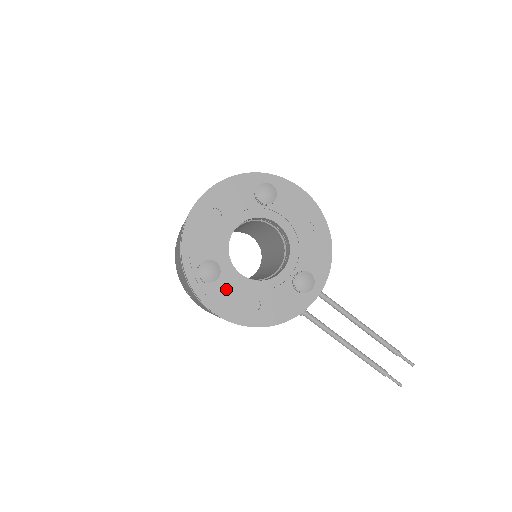
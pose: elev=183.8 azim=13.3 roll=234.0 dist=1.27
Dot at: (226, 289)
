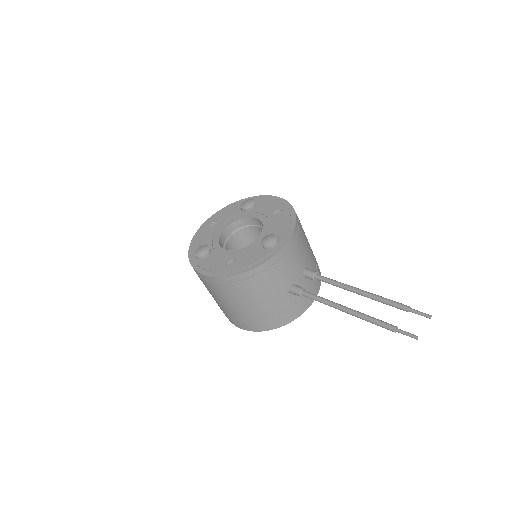
Dot at: (212, 259)
